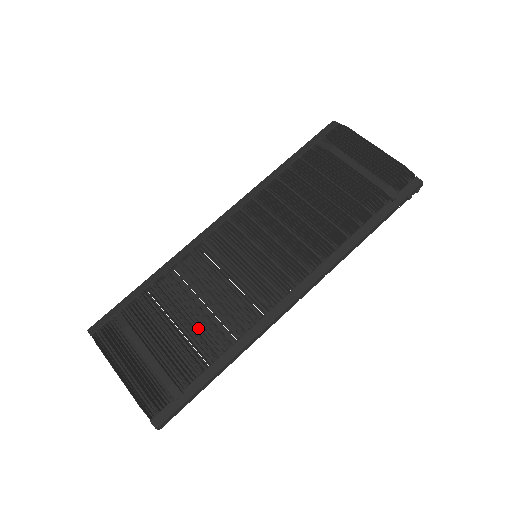
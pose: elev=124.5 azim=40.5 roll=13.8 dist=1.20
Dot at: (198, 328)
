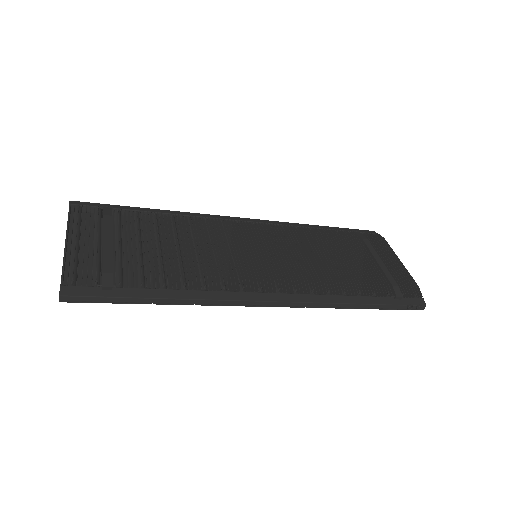
Dot at: (169, 258)
